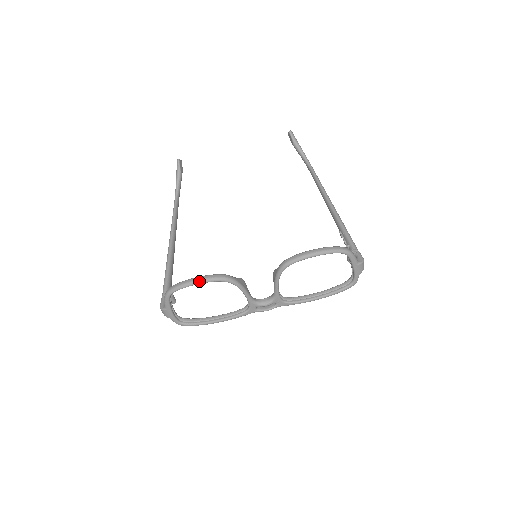
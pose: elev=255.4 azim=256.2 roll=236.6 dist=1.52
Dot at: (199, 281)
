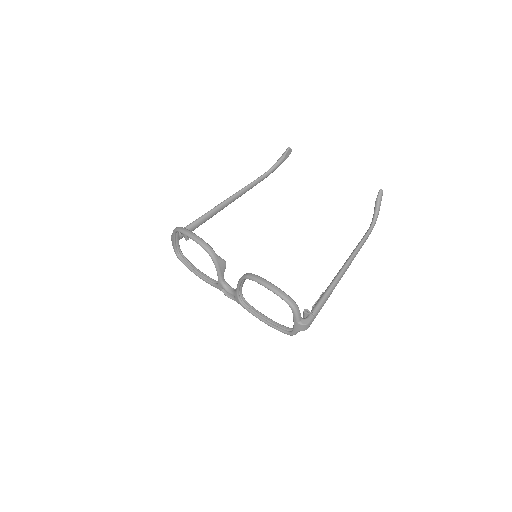
Dot at: (193, 238)
